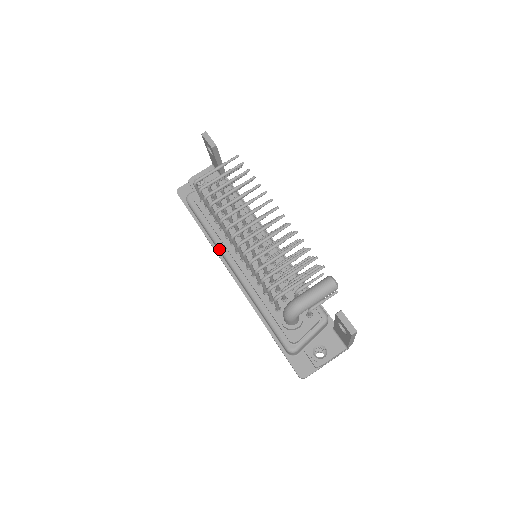
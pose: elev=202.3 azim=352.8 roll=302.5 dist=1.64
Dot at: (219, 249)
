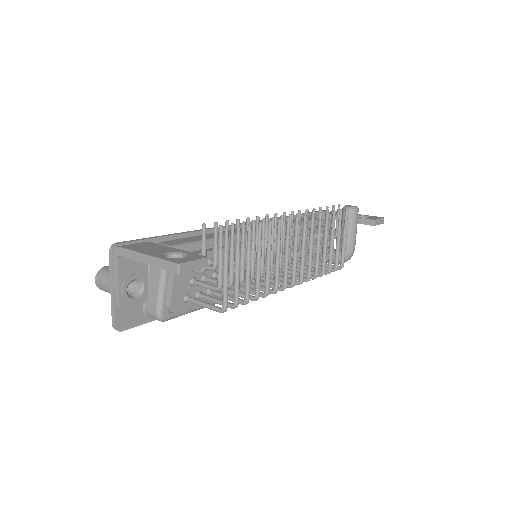
Dot at: occluded
